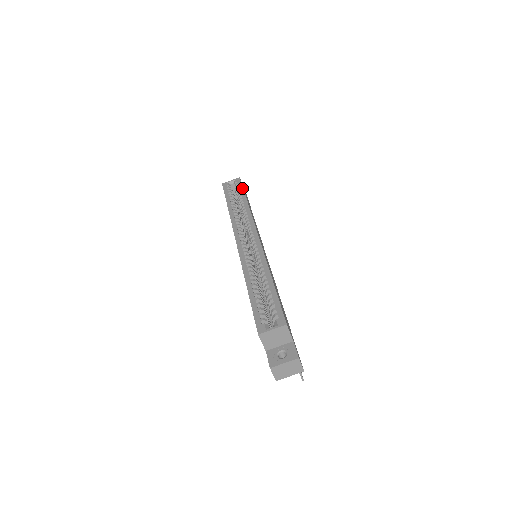
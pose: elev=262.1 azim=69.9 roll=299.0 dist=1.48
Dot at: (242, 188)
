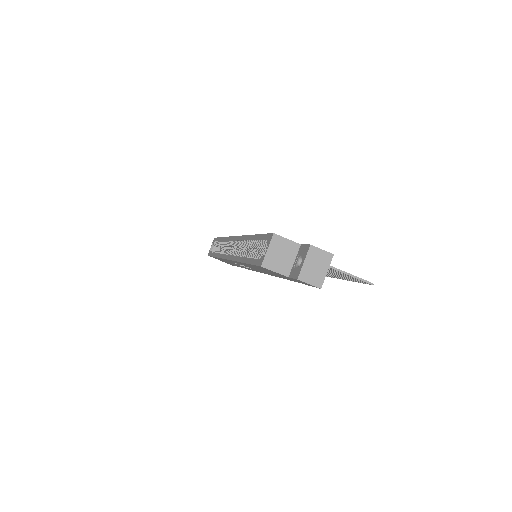
Dot at: (217, 238)
